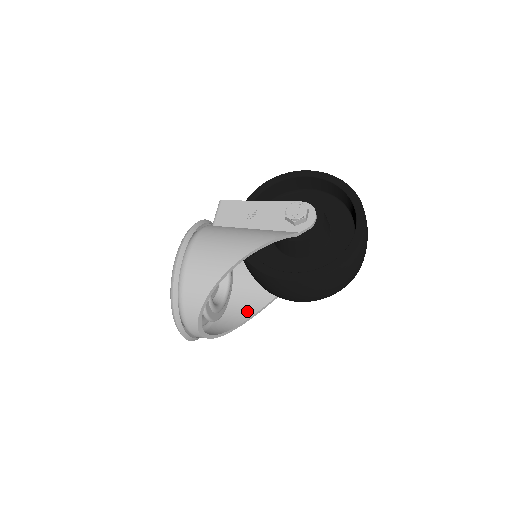
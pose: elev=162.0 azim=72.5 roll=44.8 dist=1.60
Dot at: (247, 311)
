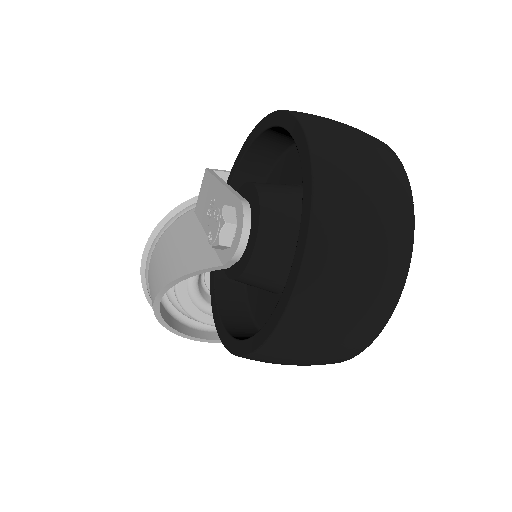
Dot at: occluded
